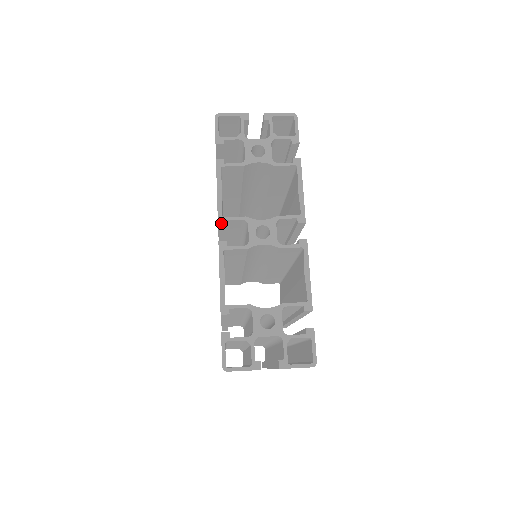
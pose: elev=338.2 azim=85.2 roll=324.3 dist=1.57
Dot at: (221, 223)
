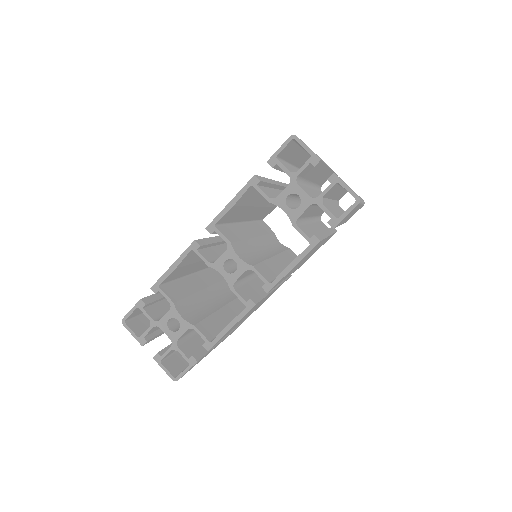
Dot at: (209, 229)
